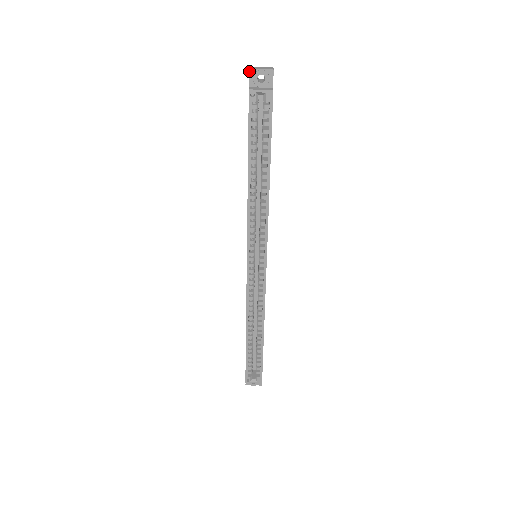
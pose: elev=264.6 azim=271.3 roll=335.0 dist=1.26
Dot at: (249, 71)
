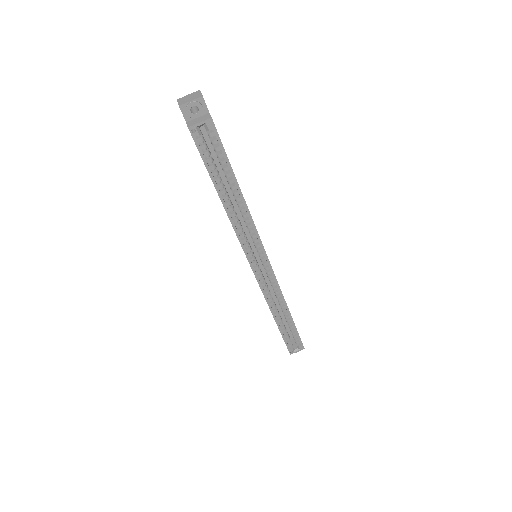
Dot at: occluded
